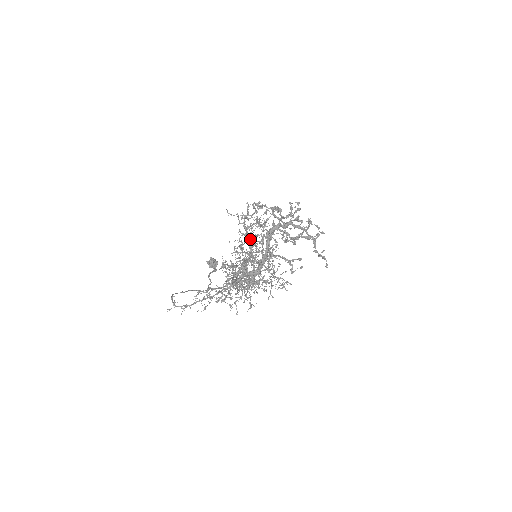
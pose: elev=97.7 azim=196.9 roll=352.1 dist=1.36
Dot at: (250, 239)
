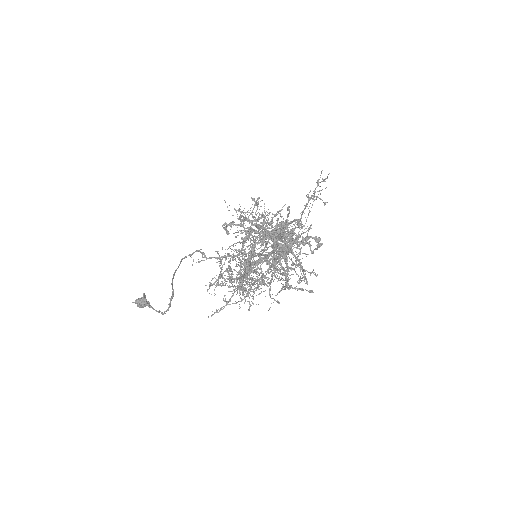
Dot at: (265, 225)
